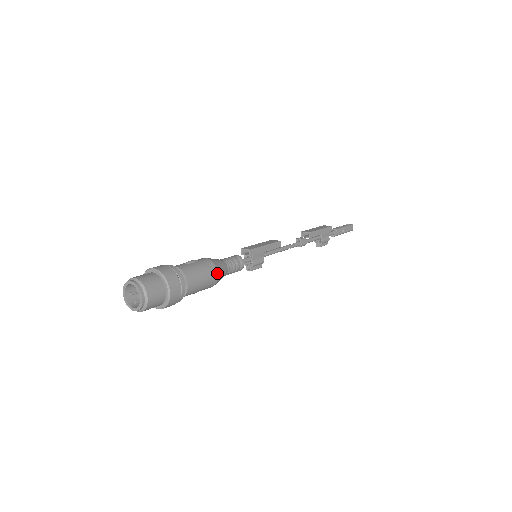
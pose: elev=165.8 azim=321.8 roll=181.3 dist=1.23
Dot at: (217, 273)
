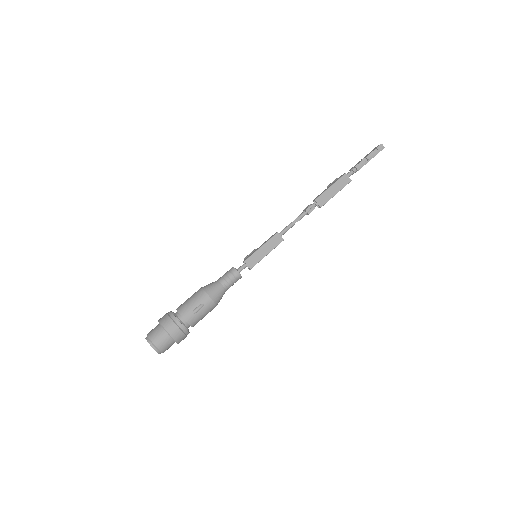
Dot at: occluded
